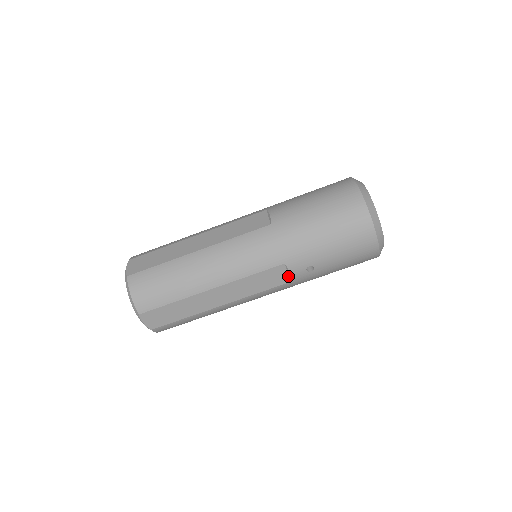
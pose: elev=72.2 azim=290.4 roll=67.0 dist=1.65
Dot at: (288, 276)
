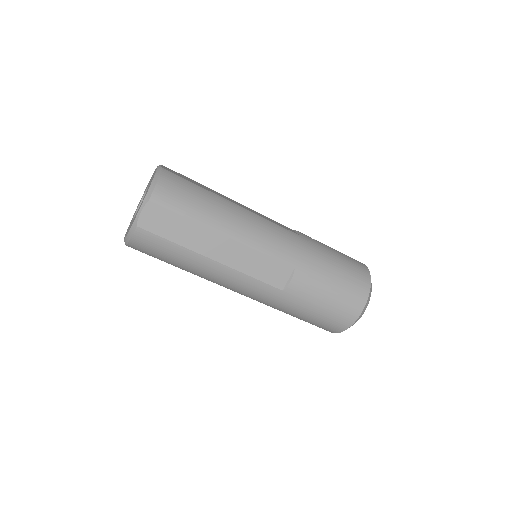
Dot at: occluded
